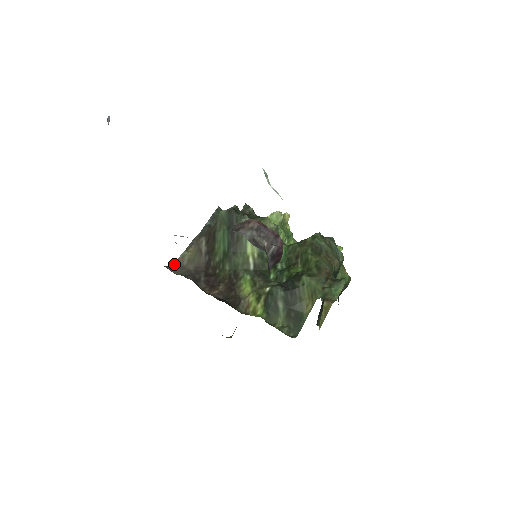
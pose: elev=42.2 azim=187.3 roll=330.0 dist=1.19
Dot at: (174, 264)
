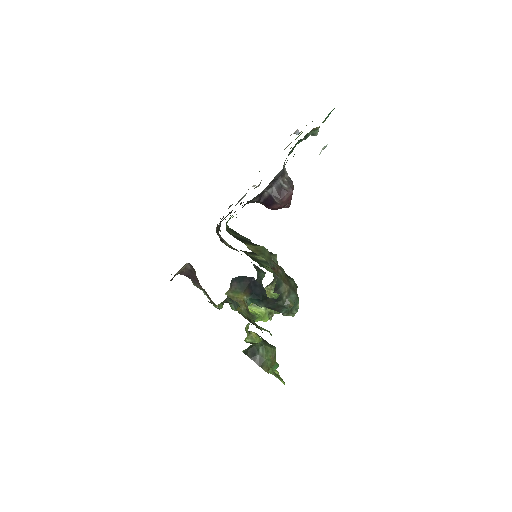
Dot at: occluded
